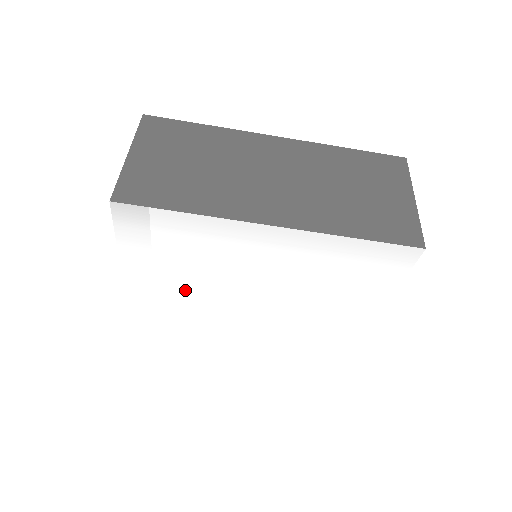
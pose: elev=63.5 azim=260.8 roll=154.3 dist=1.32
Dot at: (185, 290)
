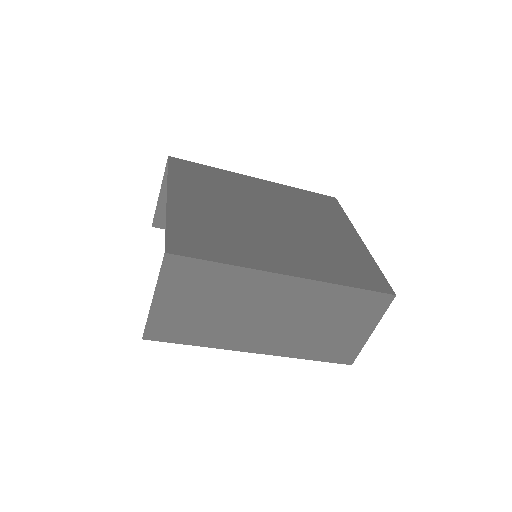
Dot at: occluded
